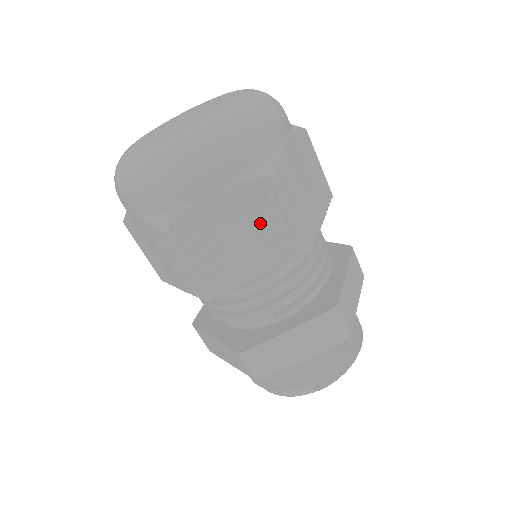
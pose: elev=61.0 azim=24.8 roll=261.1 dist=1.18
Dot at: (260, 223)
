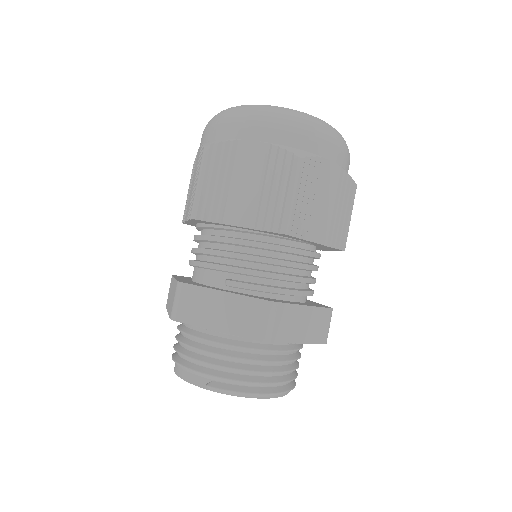
Dot at: (266, 184)
